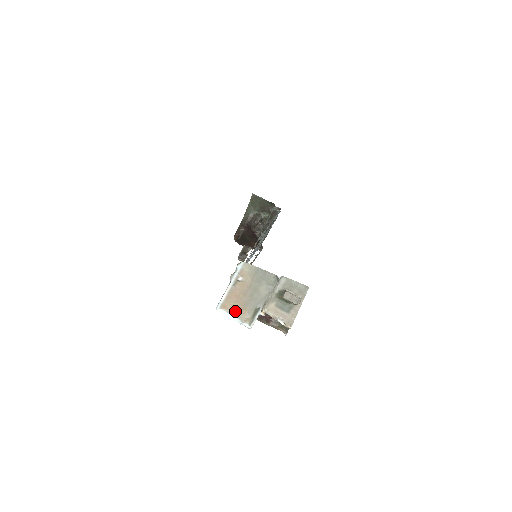
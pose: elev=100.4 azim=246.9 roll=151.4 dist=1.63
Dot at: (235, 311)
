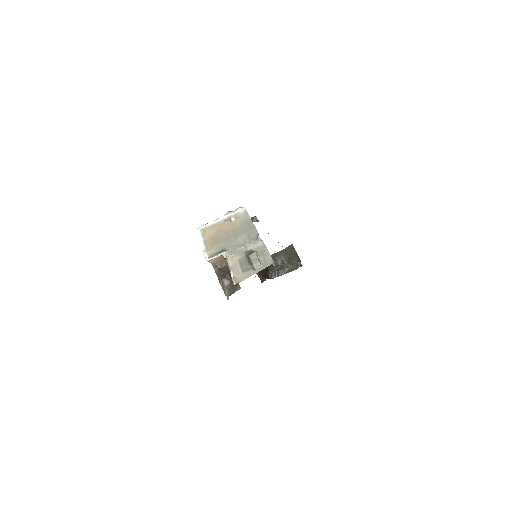
Dot at: (208, 240)
